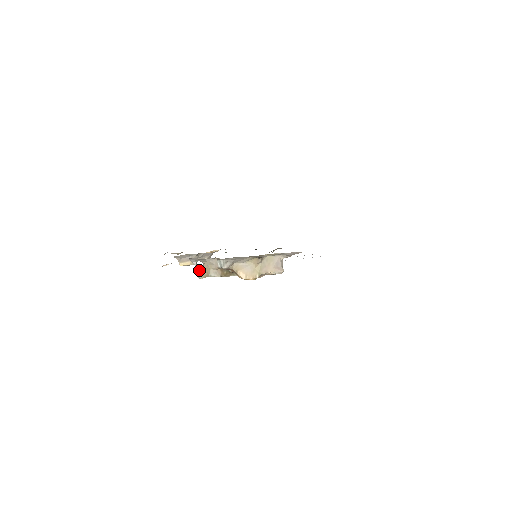
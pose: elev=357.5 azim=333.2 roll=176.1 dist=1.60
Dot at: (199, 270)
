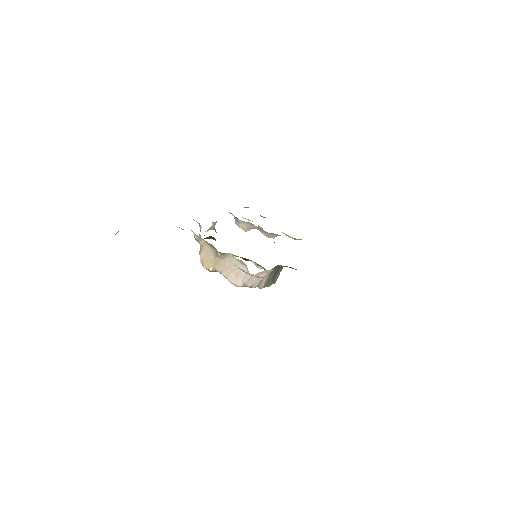
Dot at: occluded
